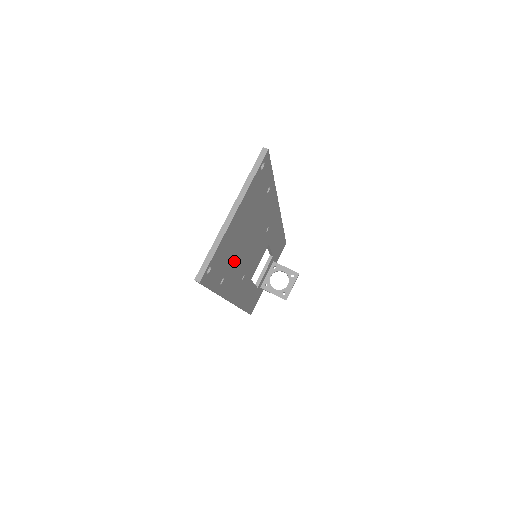
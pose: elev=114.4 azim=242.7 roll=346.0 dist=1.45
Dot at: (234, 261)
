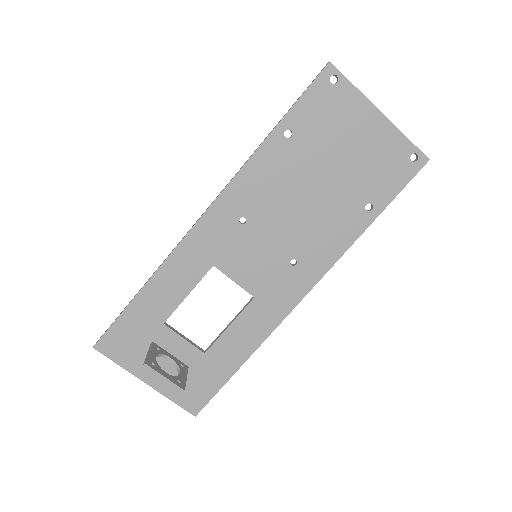
Dot at: (301, 159)
